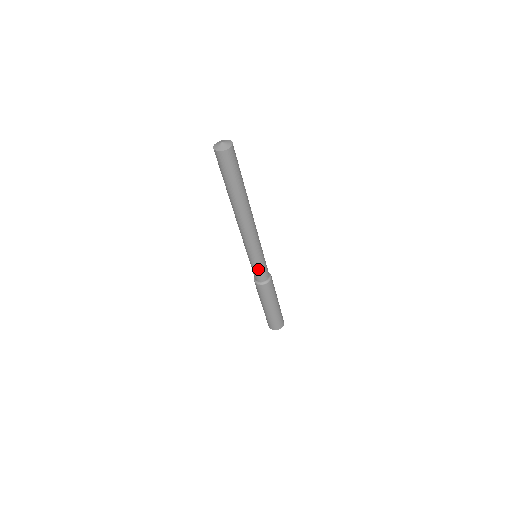
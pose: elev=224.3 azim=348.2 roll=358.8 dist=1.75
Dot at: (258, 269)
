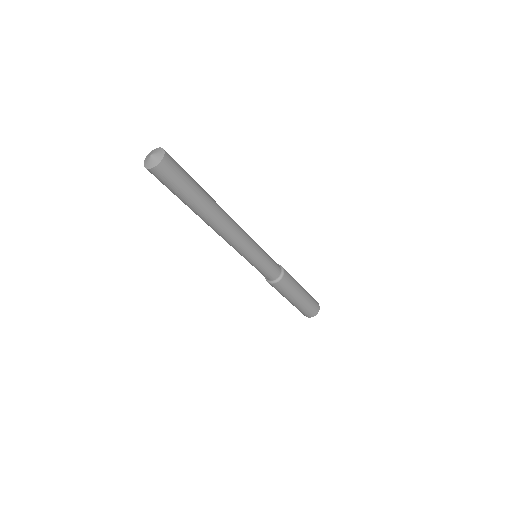
Dot at: (264, 269)
